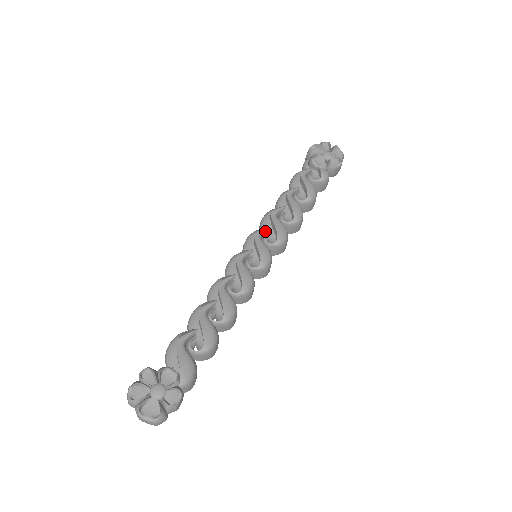
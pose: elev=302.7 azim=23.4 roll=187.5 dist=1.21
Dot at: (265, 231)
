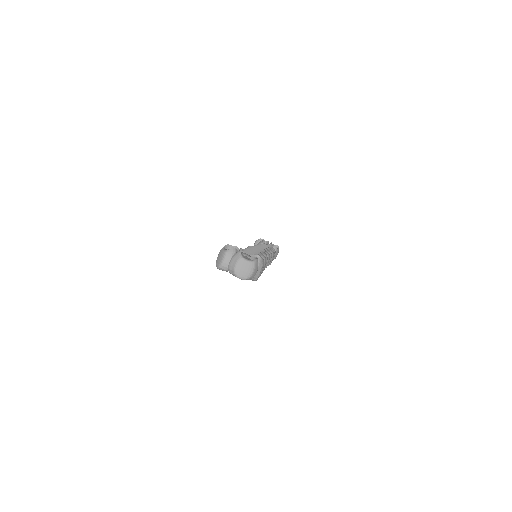
Dot at: occluded
